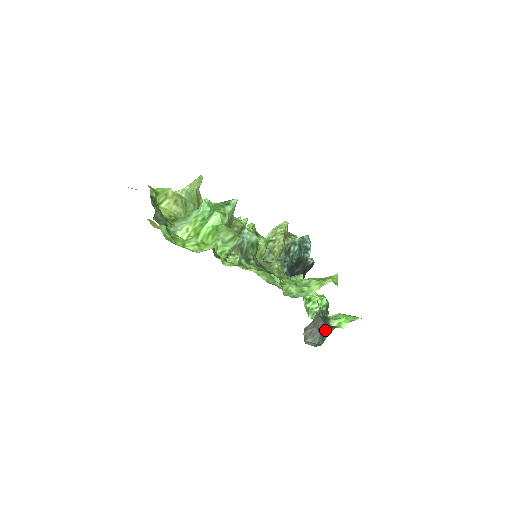
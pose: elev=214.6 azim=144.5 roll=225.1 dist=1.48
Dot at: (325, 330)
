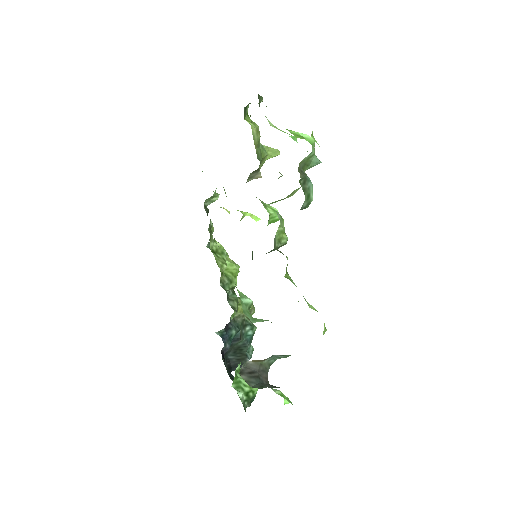
Dot at: (267, 383)
